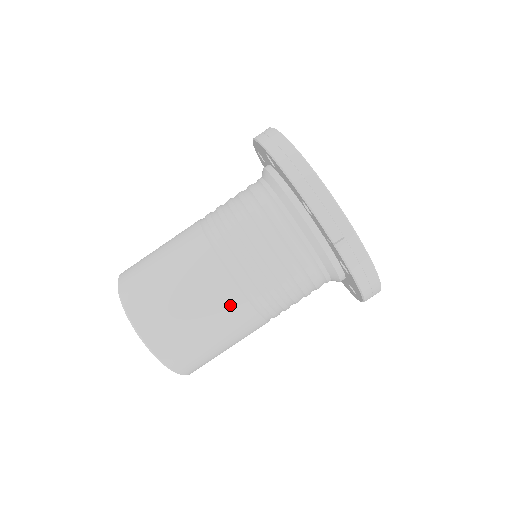
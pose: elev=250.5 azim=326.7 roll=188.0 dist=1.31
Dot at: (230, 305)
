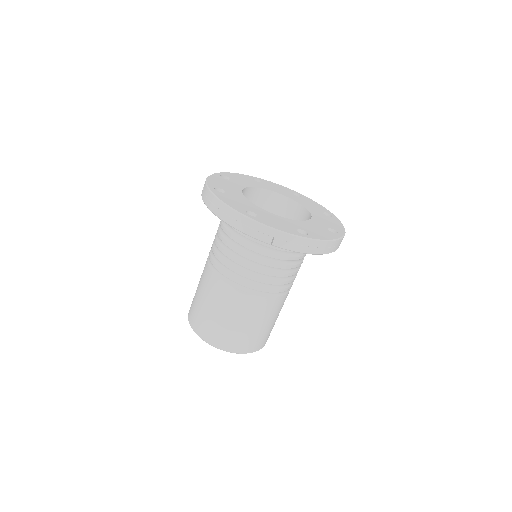
Dot at: (248, 304)
